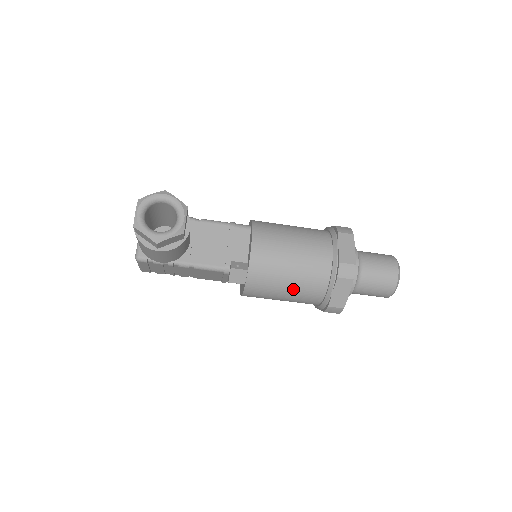
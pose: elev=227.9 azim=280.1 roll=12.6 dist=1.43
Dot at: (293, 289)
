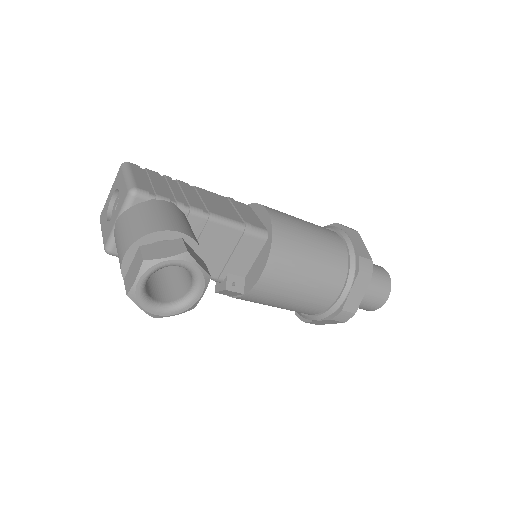
Dot at: occluded
